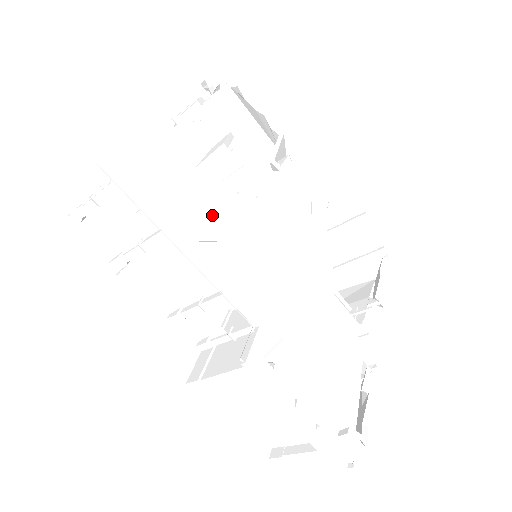
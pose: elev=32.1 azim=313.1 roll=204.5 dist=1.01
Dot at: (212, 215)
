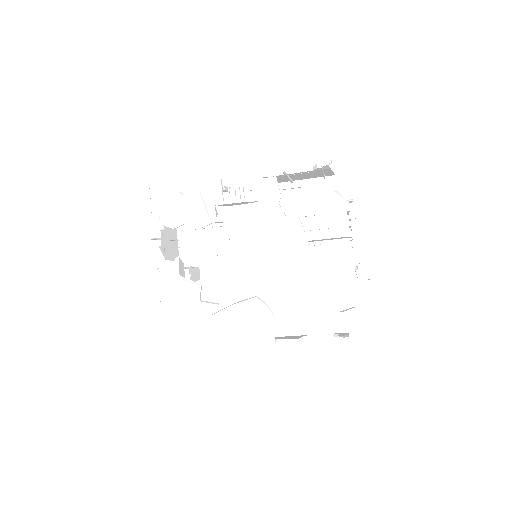
Dot at: (209, 292)
